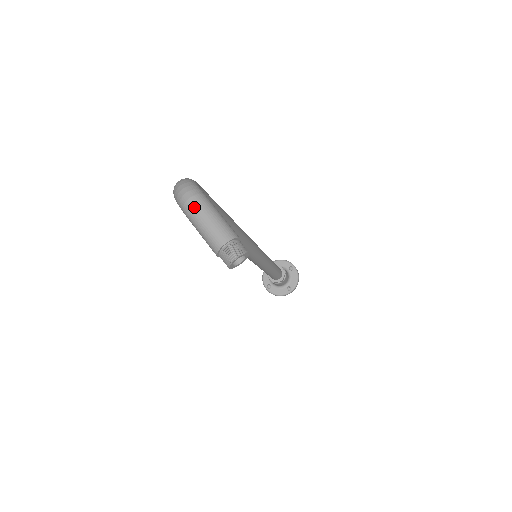
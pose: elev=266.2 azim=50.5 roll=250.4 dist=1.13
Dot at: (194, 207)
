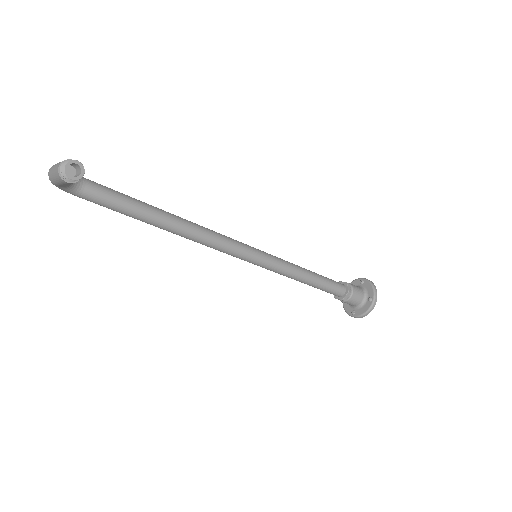
Dot at: (50, 171)
